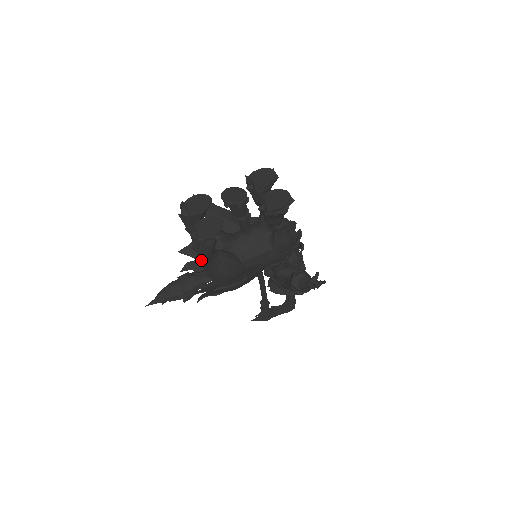
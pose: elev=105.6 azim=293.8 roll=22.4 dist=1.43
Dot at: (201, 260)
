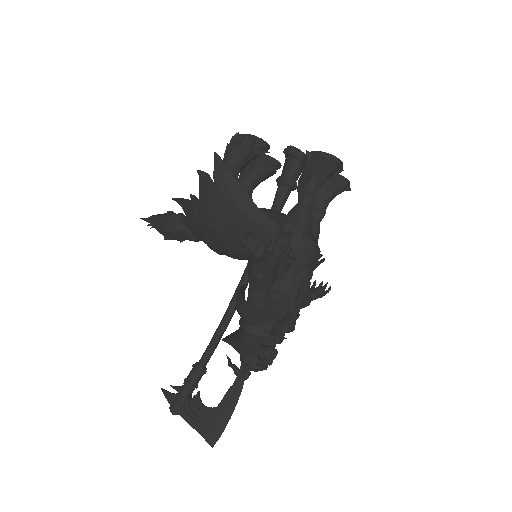
Dot at: occluded
